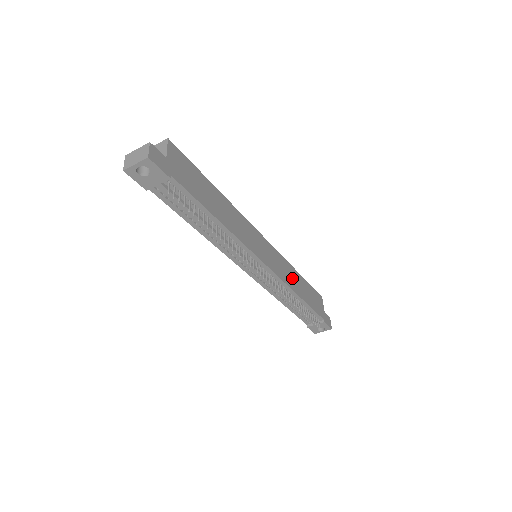
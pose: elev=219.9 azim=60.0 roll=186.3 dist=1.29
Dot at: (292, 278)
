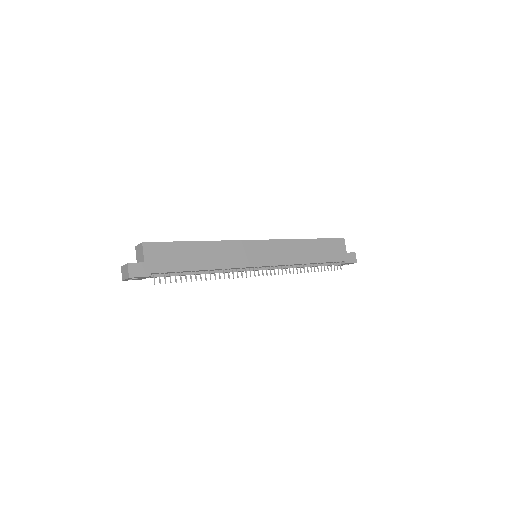
Dot at: (298, 252)
